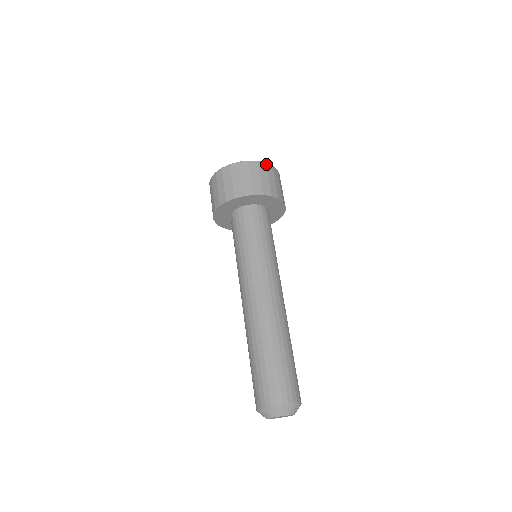
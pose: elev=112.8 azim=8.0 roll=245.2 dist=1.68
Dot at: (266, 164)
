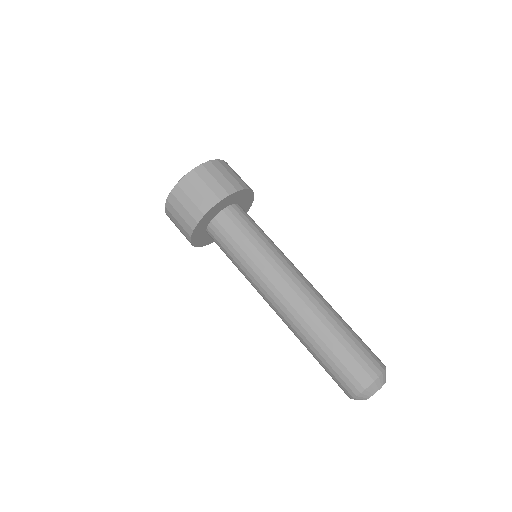
Dot at: occluded
